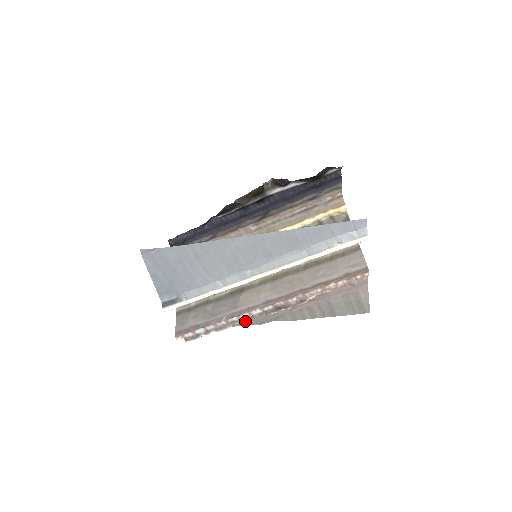
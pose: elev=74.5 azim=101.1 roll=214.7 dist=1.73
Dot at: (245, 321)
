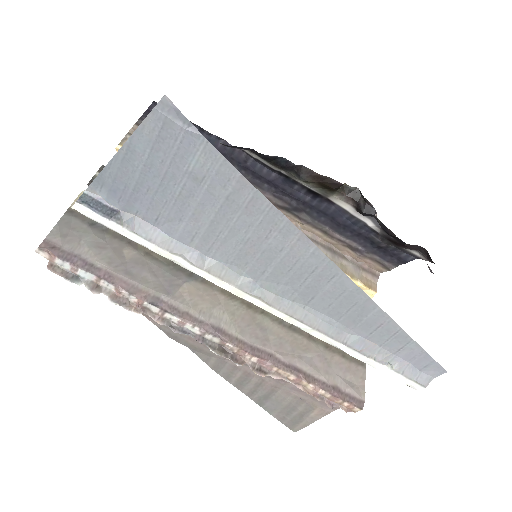
Dot at: occluded
